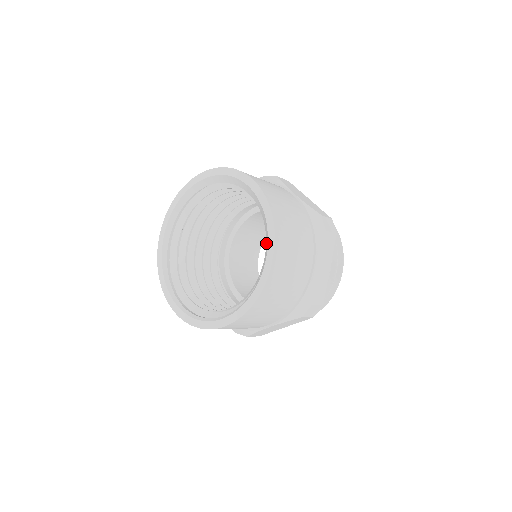
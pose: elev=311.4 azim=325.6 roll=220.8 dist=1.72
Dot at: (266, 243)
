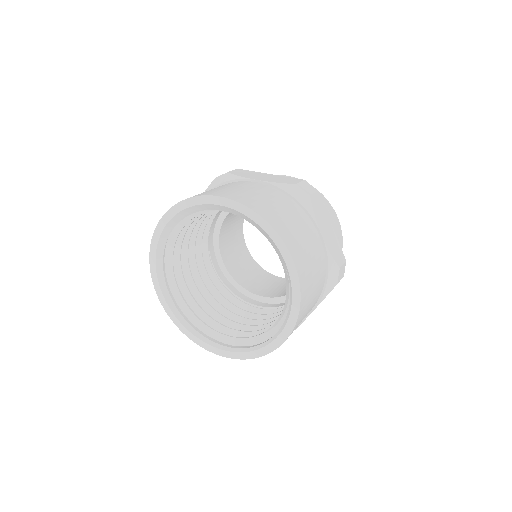
Dot at: (273, 247)
